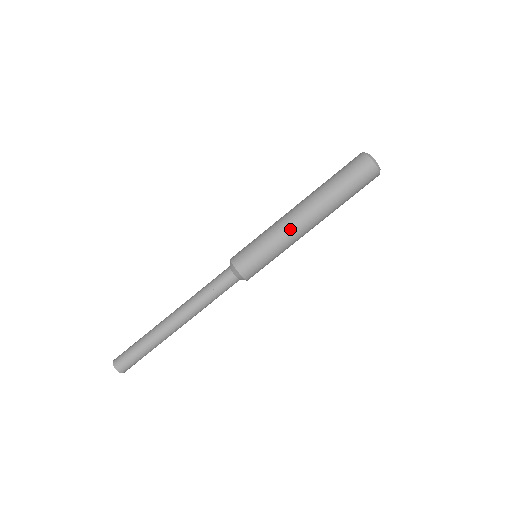
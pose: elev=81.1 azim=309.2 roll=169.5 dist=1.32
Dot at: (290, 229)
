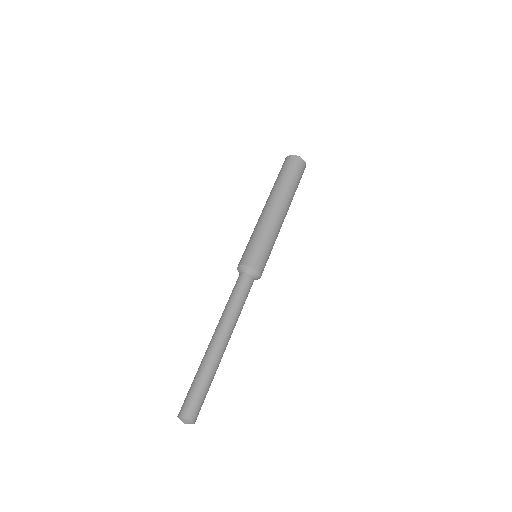
Dot at: (274, 220)
